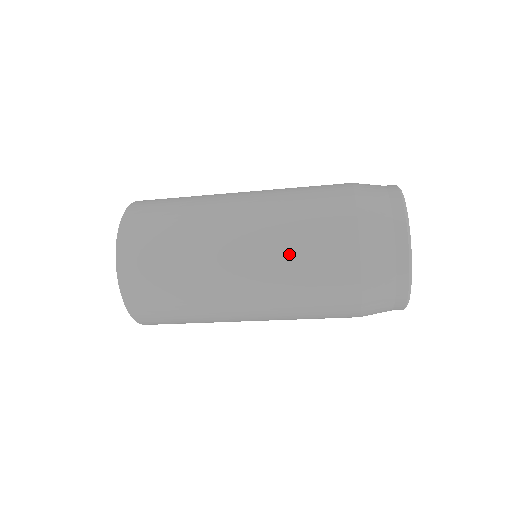
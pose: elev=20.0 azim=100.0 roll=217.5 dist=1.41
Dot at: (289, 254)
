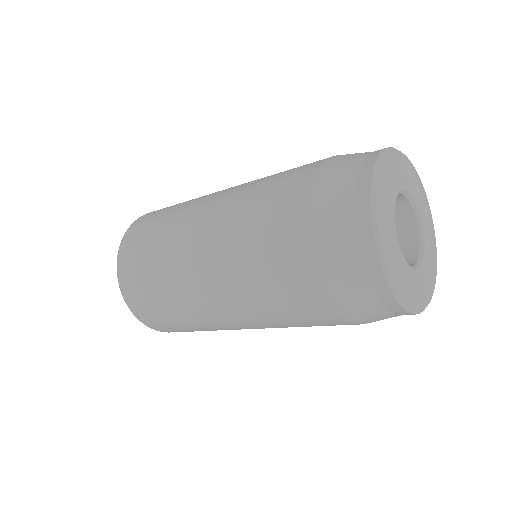
Dot at: (267, 311)
